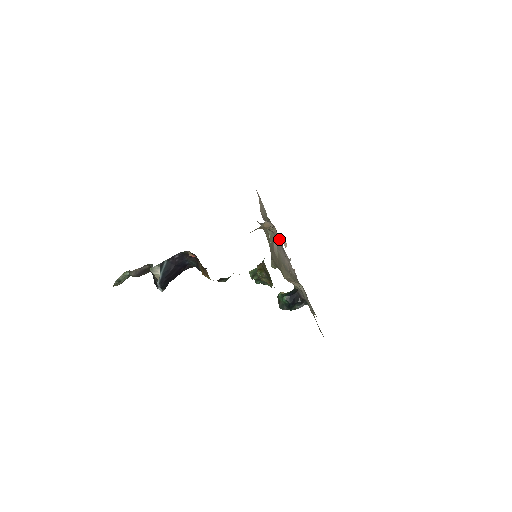
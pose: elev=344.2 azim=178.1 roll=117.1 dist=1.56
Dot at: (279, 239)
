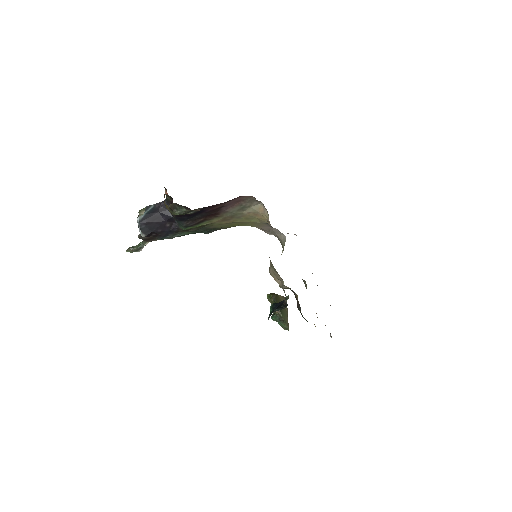
Dot at: occluded
